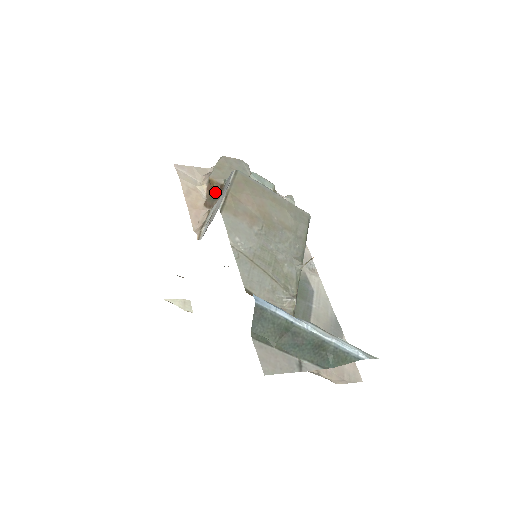
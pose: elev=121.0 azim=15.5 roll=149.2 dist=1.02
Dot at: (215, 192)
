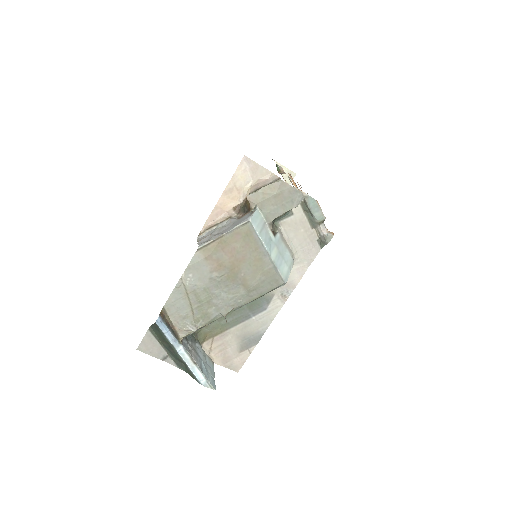
Dot at: (246, 207)
